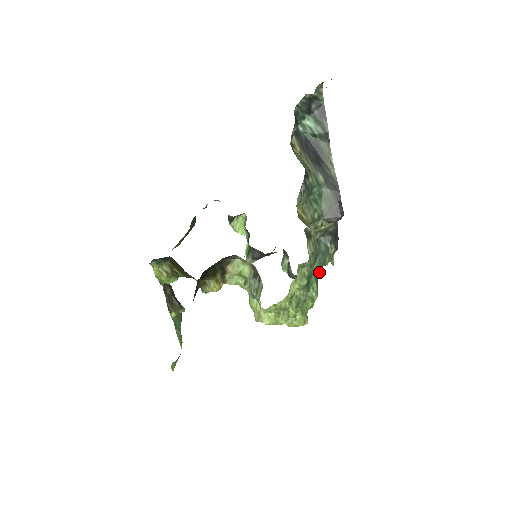
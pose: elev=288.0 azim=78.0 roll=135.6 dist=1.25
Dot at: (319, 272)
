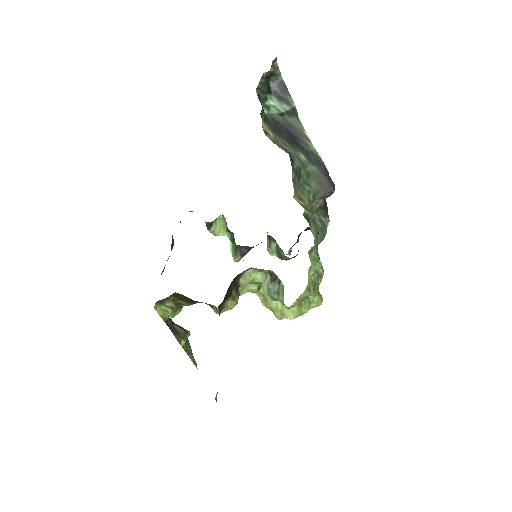
Dot at: occluded
